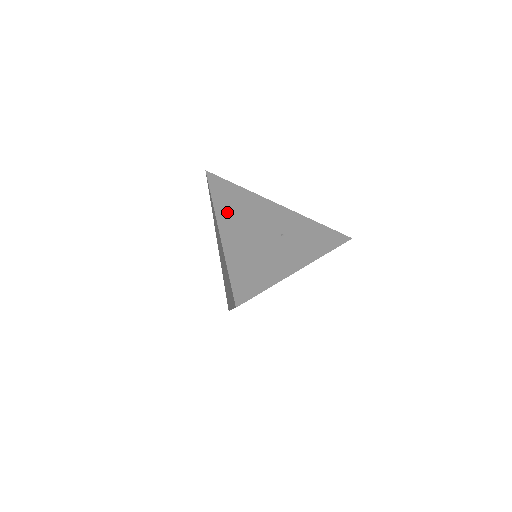
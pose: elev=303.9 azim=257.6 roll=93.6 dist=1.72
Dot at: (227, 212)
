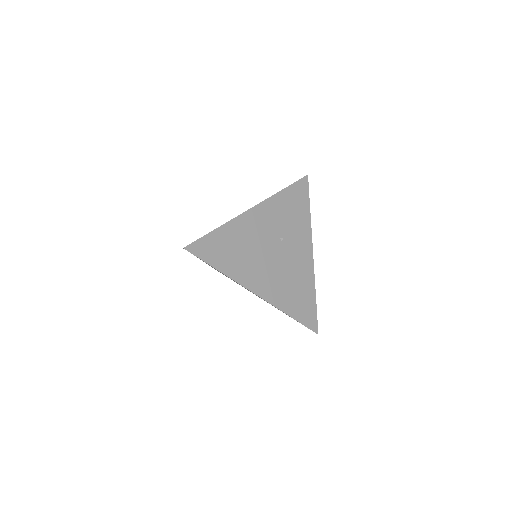
Dot at: (241, 270)
